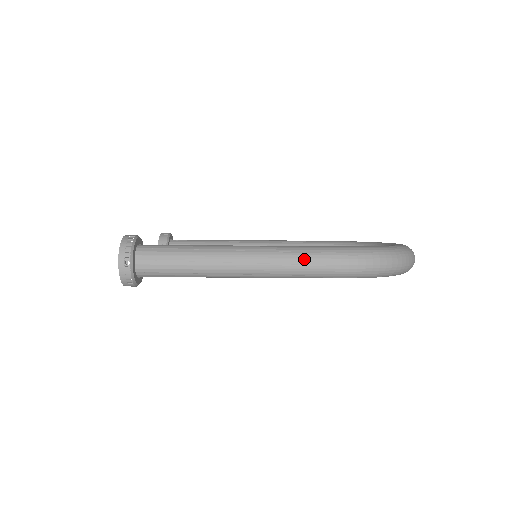
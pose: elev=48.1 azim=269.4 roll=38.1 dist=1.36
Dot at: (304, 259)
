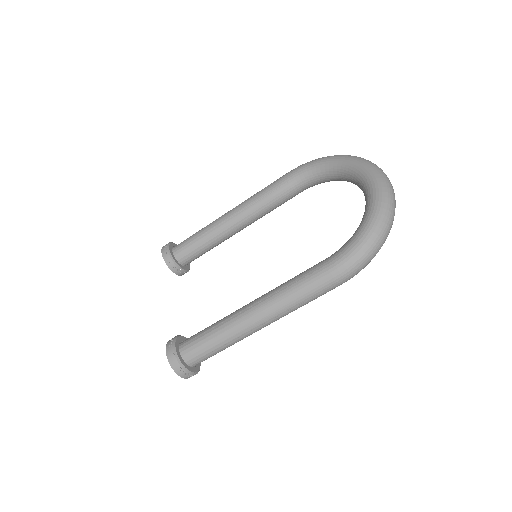
Dot at: (307, 297)
